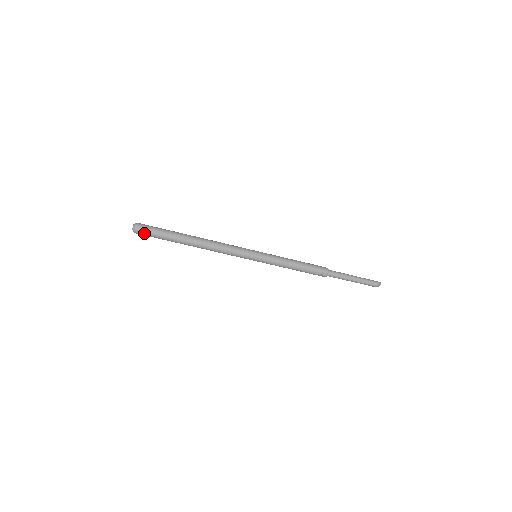
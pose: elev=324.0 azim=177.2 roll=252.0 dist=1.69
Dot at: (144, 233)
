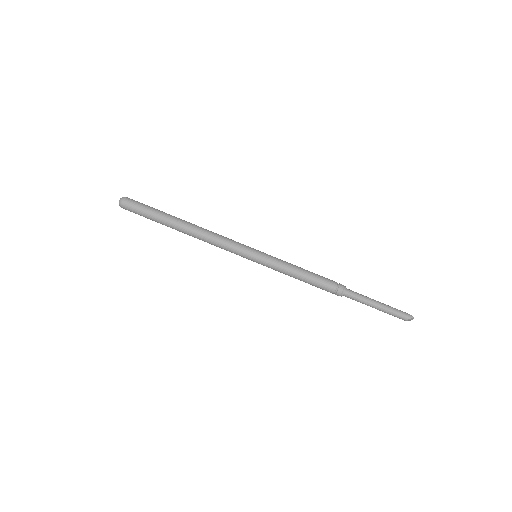
Dot at: (130, 210)
